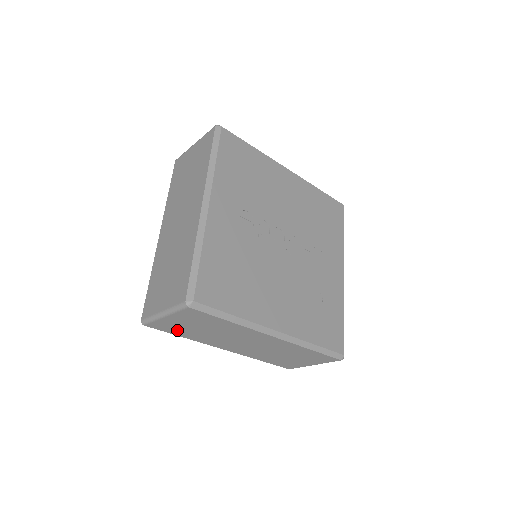
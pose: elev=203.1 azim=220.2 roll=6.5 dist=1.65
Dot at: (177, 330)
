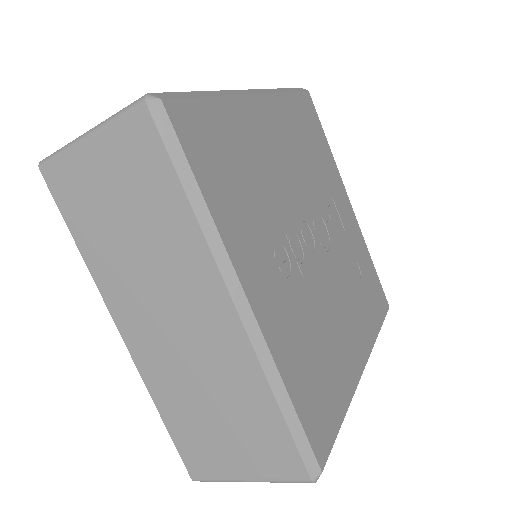
Dot at: occluded
